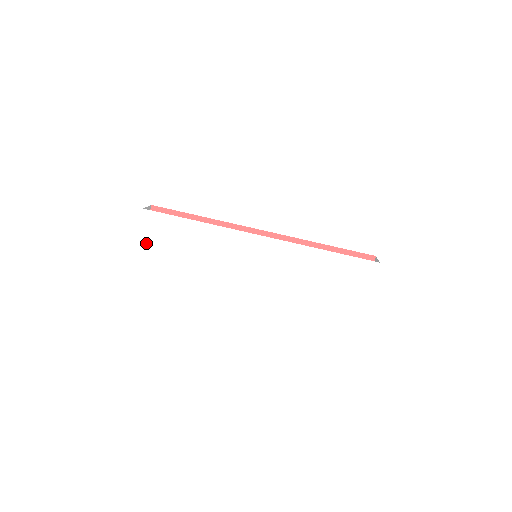
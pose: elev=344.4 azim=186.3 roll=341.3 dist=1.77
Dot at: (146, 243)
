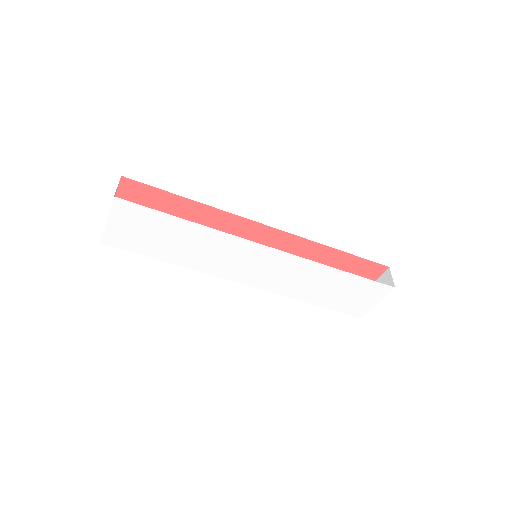
Dot at: (115, 232)
